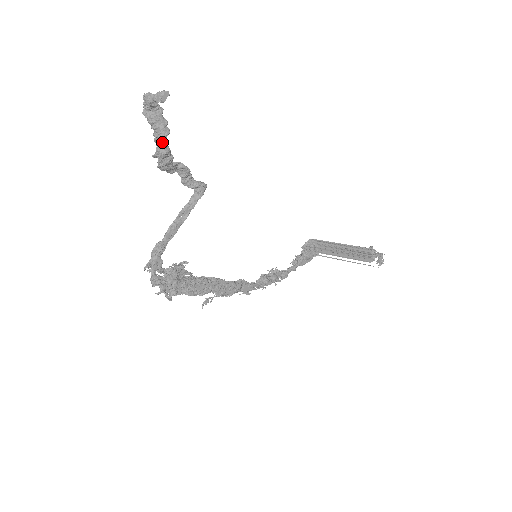
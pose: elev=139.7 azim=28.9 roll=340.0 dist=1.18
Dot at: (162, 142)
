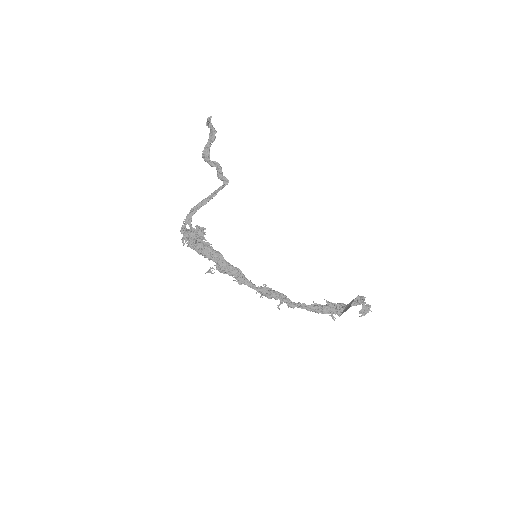
Dot at: (207, 144)
